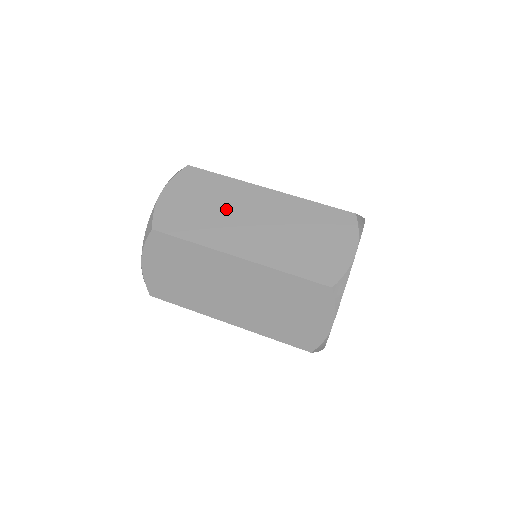
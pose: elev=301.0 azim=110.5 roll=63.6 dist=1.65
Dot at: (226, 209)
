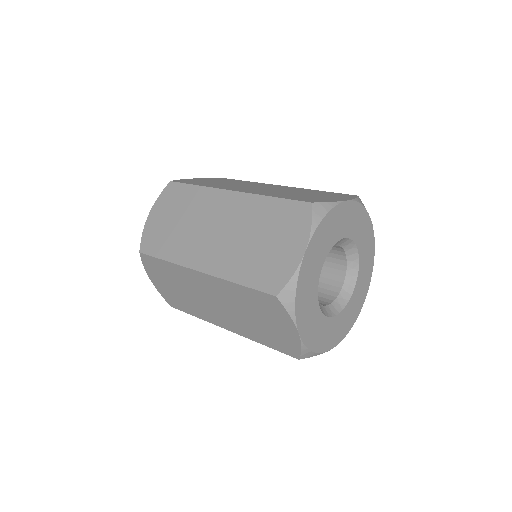
Dot at: (194, 221)
